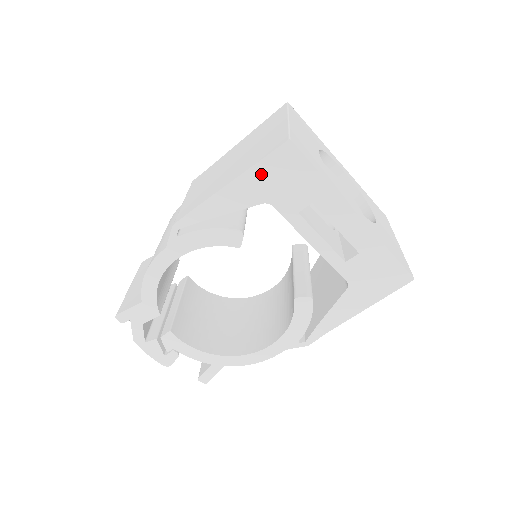
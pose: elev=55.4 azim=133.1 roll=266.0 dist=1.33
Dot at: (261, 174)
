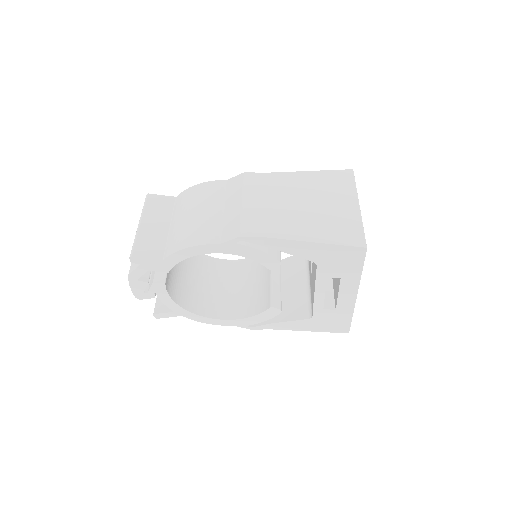
Dot at: (330, 250)
